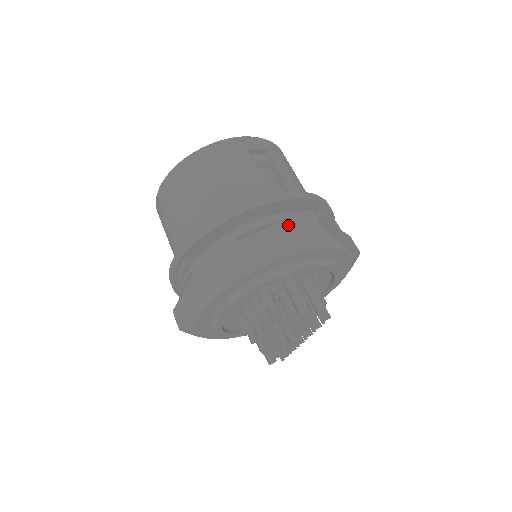
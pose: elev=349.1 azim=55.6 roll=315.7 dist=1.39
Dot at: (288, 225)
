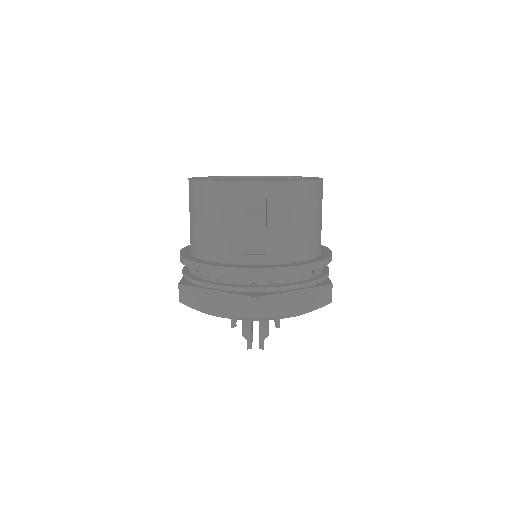
Dot at: (234, 298)
